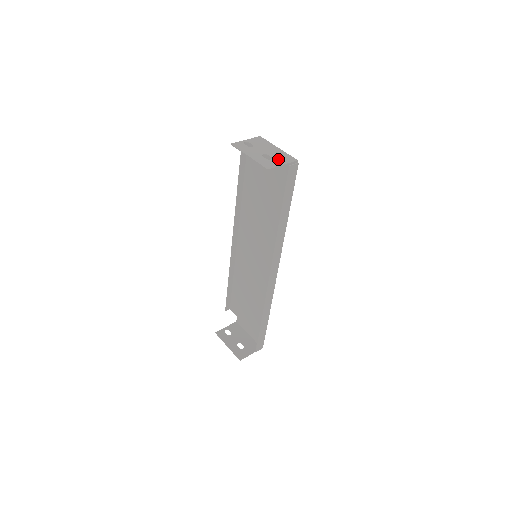
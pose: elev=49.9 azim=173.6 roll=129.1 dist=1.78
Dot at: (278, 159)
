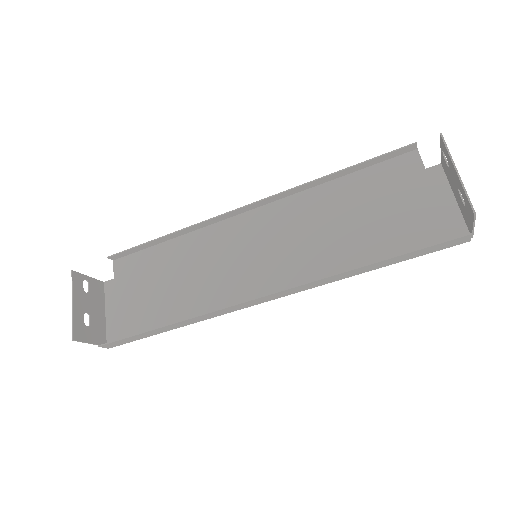
Dot at: occluded
